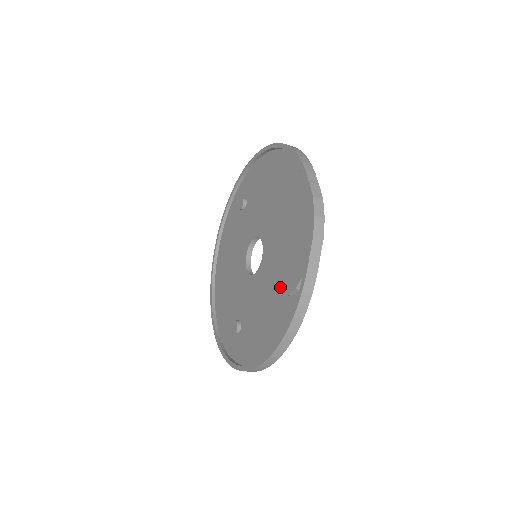
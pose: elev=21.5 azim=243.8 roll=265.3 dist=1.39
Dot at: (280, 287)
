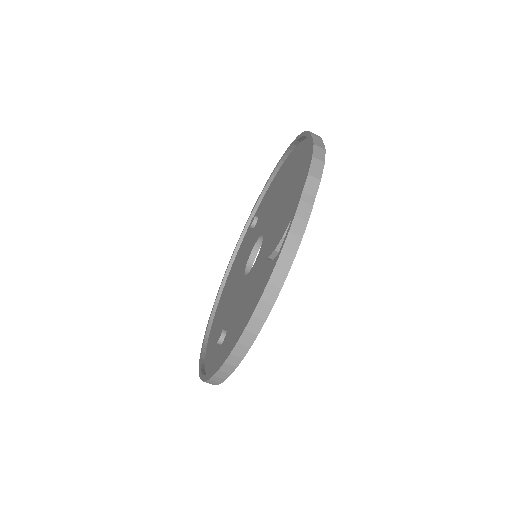
Dot at: (269, 250)
